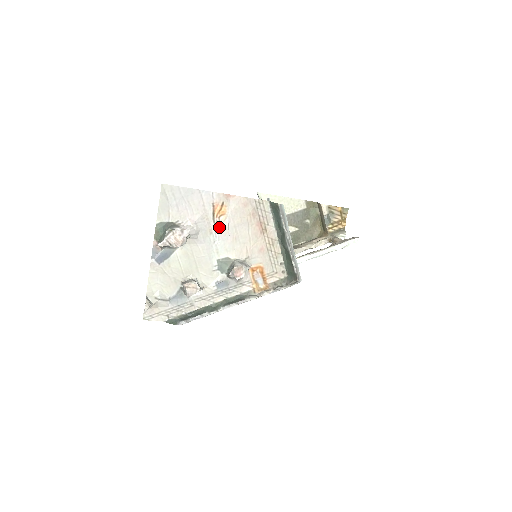
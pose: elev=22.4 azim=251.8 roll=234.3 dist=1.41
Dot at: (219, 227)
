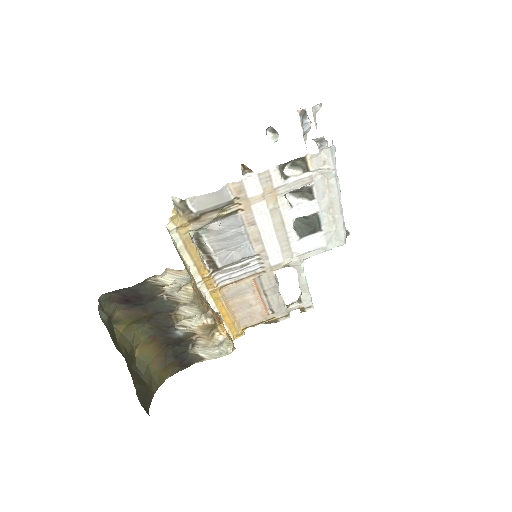
Dot at: occluded
